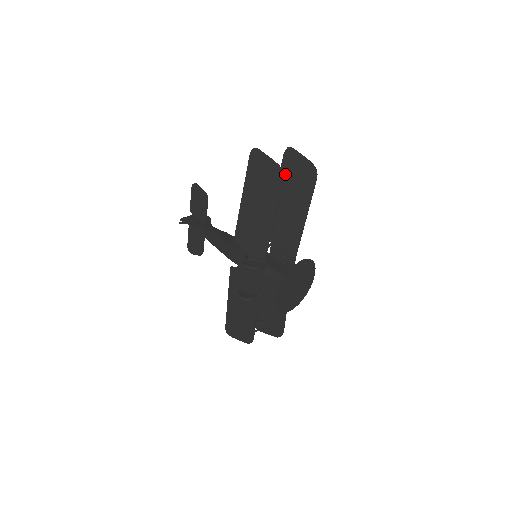
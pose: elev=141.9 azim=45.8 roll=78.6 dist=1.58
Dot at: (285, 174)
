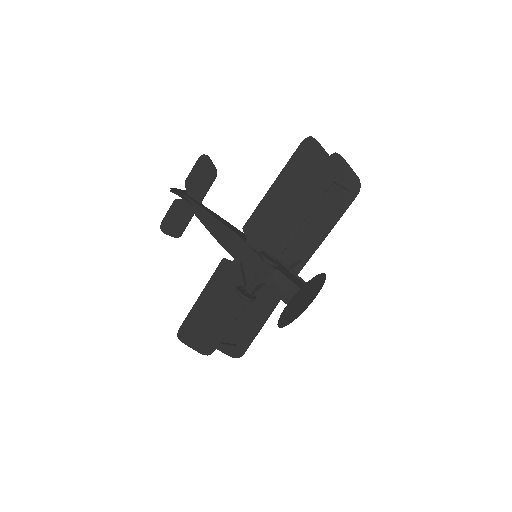
Dot at: occluded
